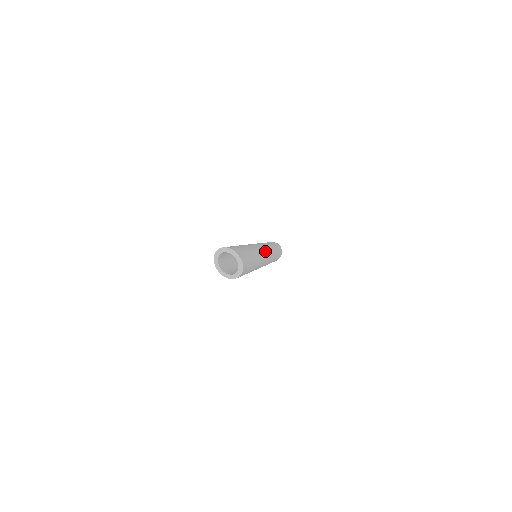
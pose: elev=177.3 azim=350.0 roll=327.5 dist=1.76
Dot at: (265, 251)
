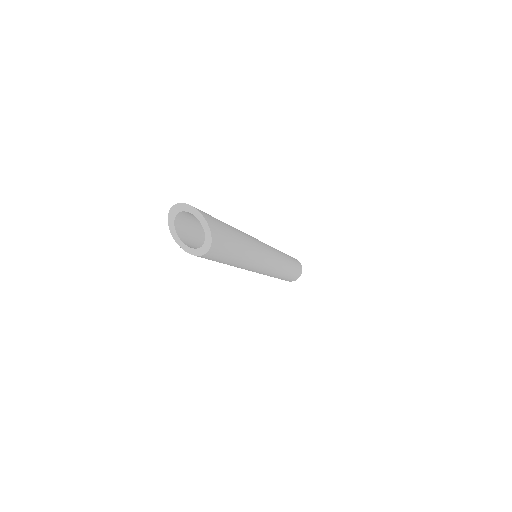
Dot at: (261, 242)
